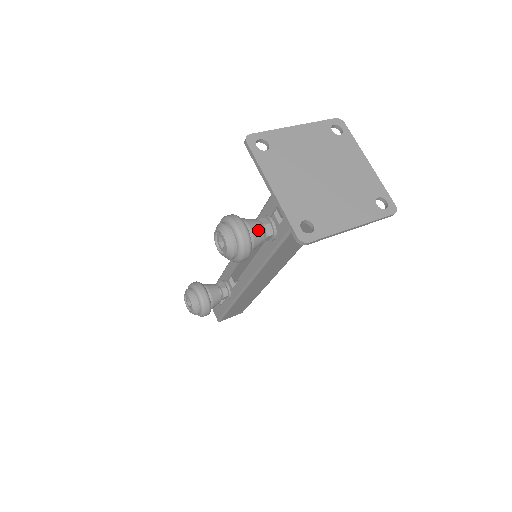
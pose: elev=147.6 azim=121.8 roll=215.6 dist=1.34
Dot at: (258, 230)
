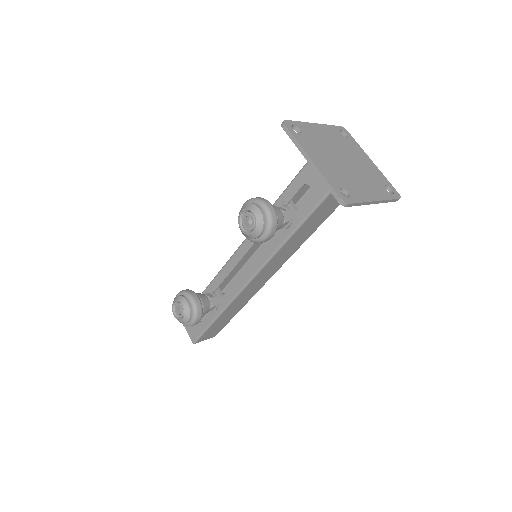
Dot at: (280, 213)
